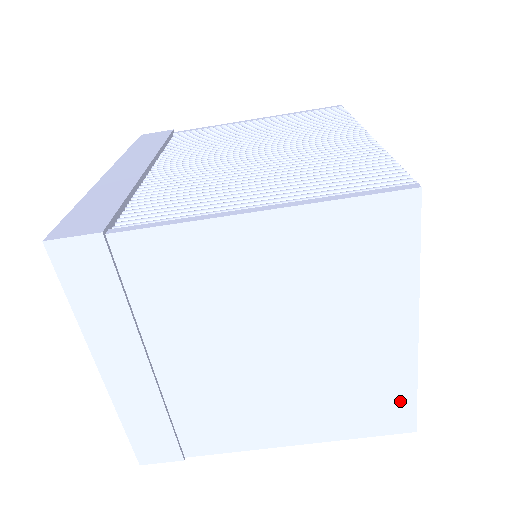
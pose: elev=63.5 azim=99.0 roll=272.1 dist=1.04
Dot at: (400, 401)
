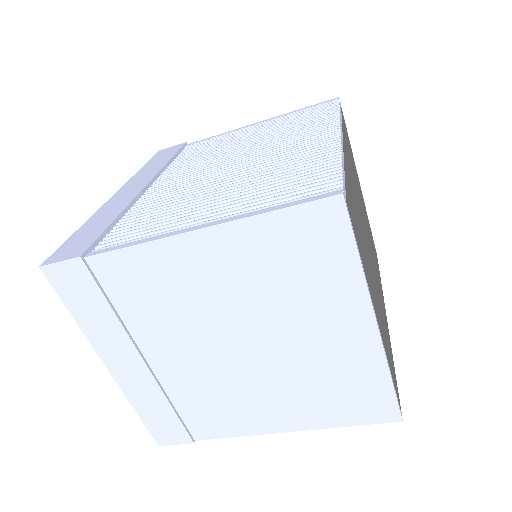
Dot at: (378, 392)
